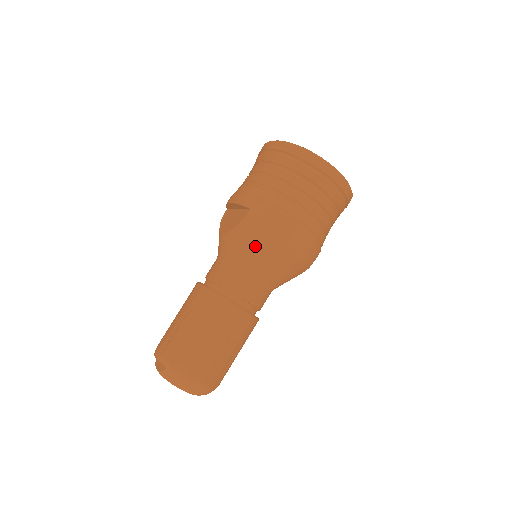
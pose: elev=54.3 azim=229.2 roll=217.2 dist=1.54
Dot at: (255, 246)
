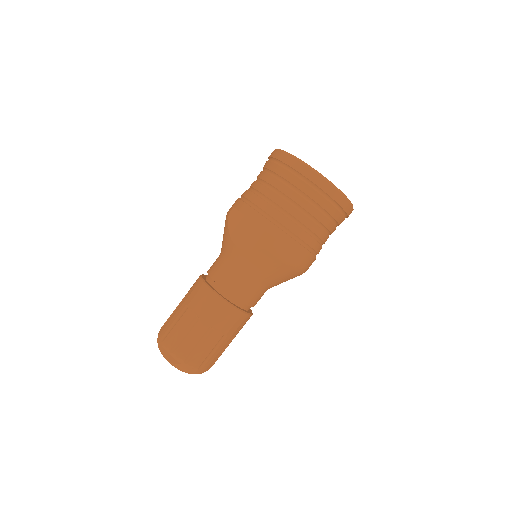
Dot at: (273, 270)
